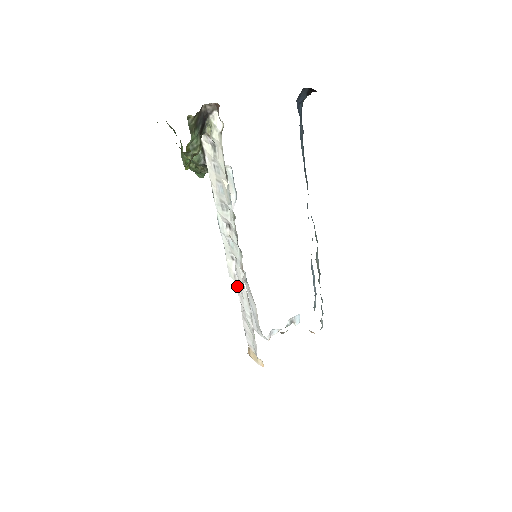
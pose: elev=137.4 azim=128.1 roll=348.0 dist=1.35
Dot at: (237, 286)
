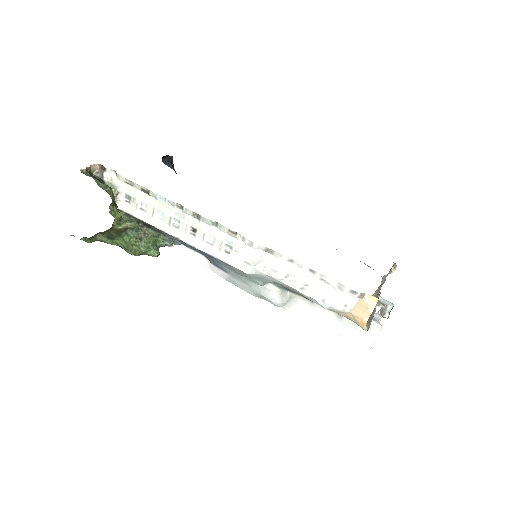
Dot at: (256, 263)
